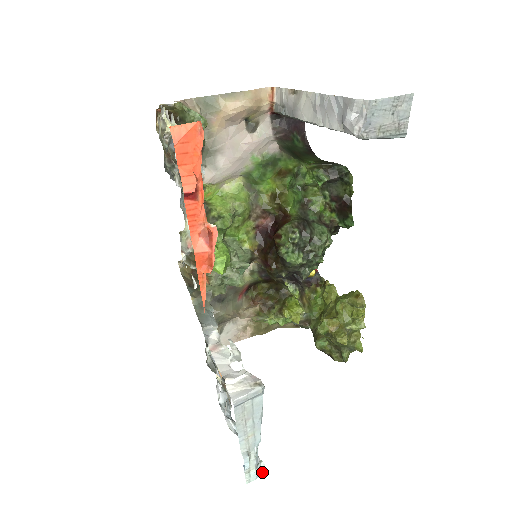
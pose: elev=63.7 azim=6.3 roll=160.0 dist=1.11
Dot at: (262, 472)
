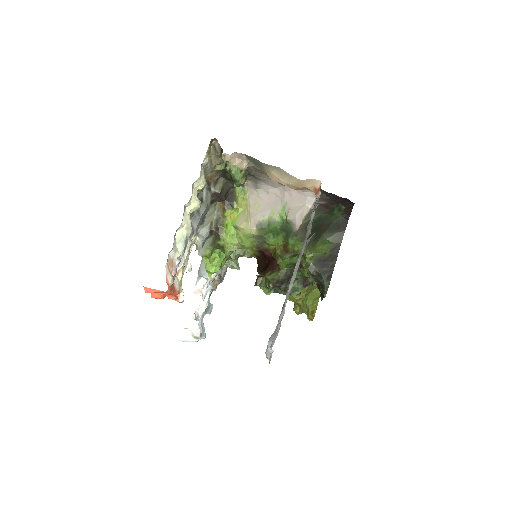
Dot at: (203, 338)
